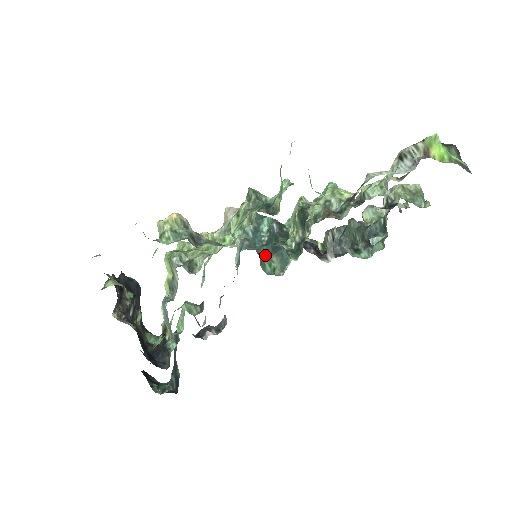
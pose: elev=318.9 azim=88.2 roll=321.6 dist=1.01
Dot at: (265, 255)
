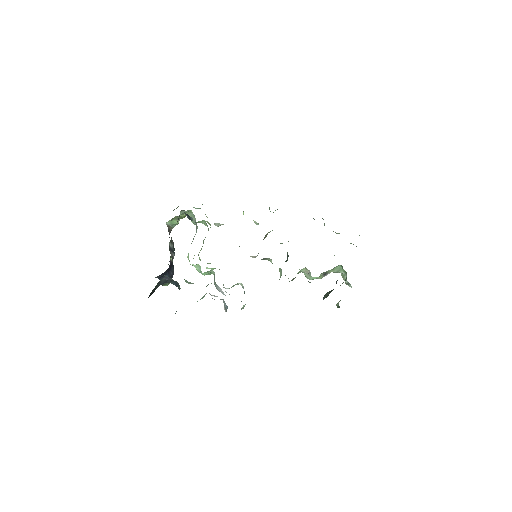
Dot at: occluded
